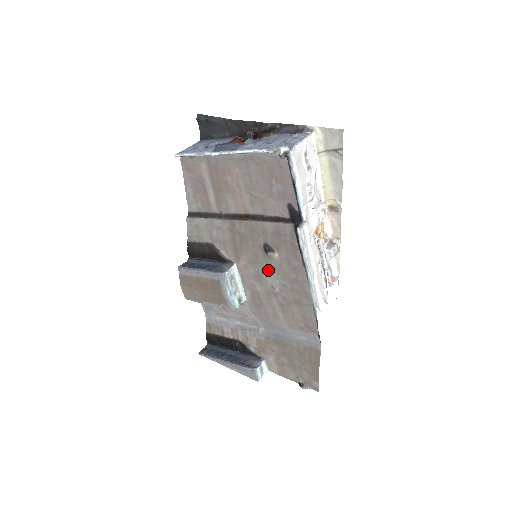
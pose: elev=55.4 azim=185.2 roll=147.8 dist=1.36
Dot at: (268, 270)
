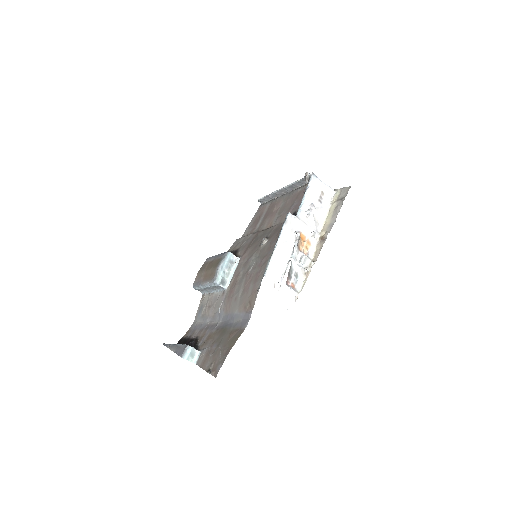
Dot at: (255, 255)
